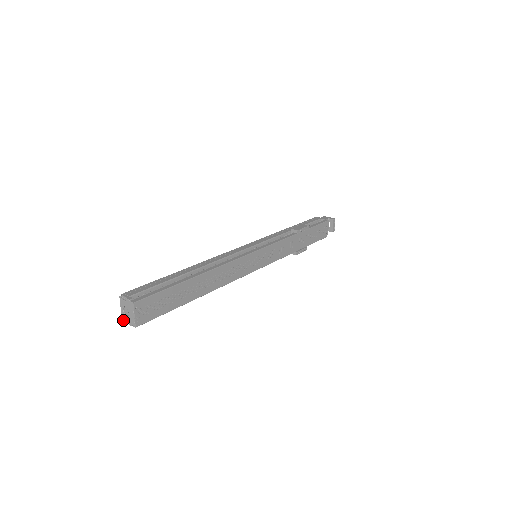
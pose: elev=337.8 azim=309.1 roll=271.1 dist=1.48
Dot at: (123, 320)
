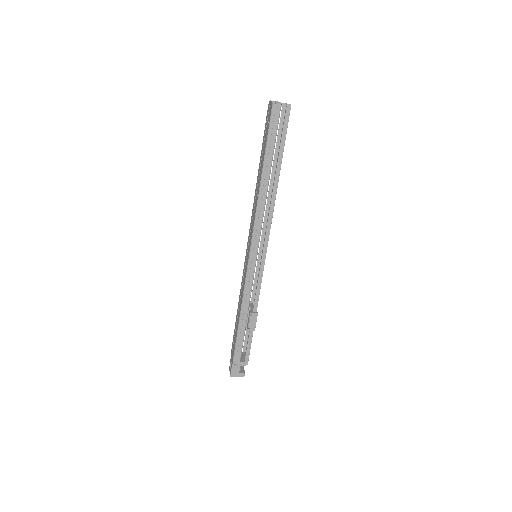
Dot at: (275, 101)
